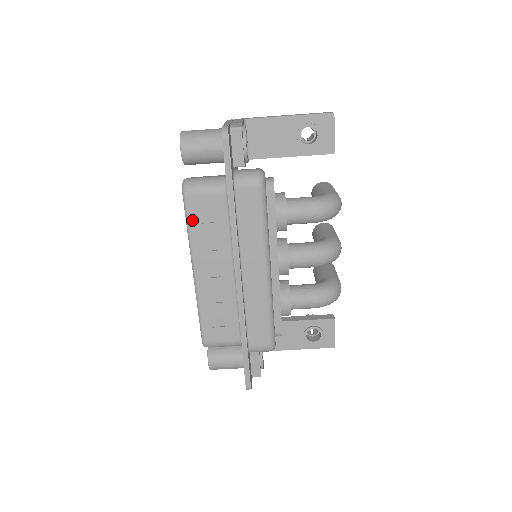
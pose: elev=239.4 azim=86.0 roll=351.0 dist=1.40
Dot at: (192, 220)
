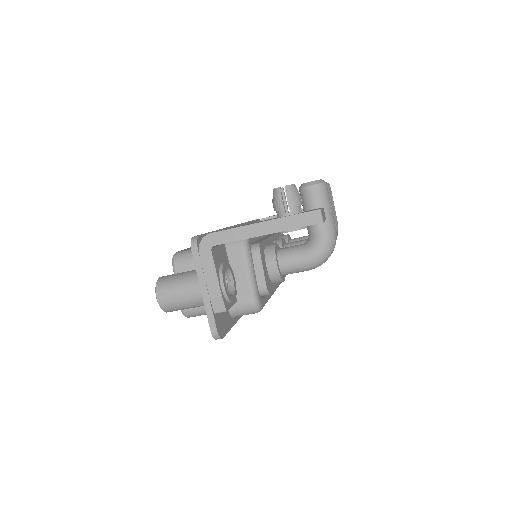
Dot at: occluded
